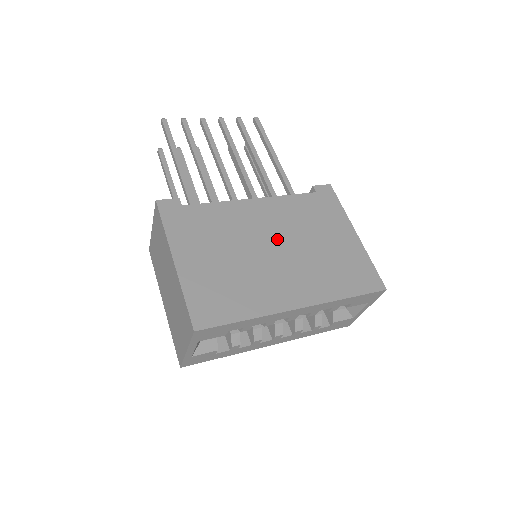
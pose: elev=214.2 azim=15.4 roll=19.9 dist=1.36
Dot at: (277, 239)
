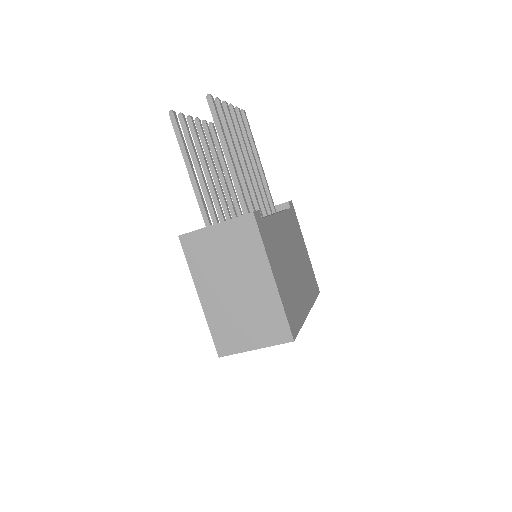
Dot at: (292, 253)
